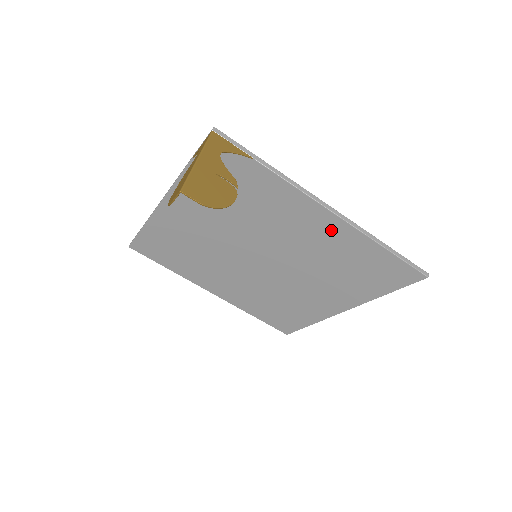
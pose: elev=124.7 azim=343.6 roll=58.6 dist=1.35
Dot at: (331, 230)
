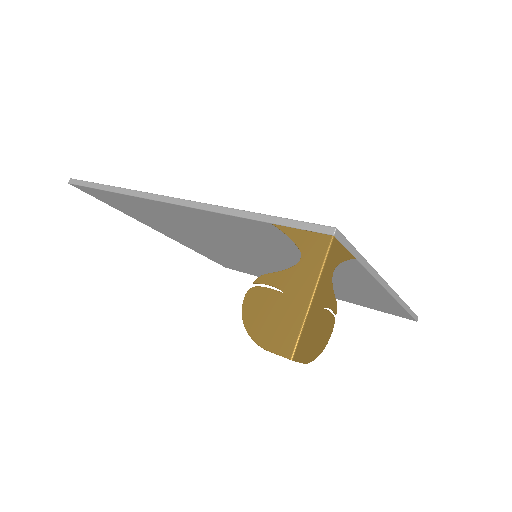
Dot at: (369, 290)
